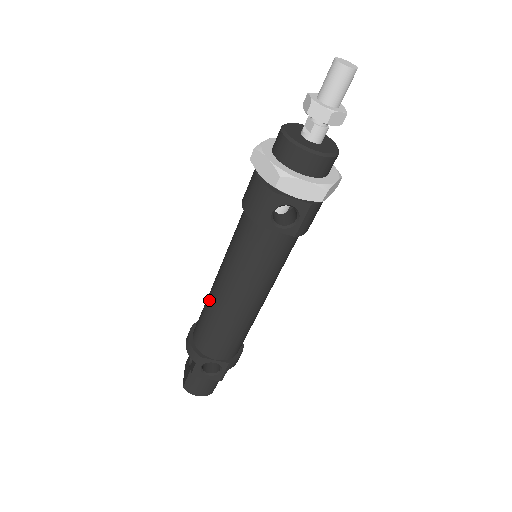
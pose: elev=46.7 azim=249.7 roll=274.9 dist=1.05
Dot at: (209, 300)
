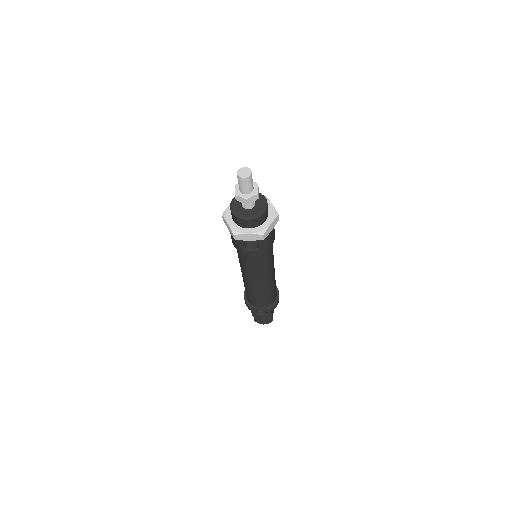
Dot at: occluded
